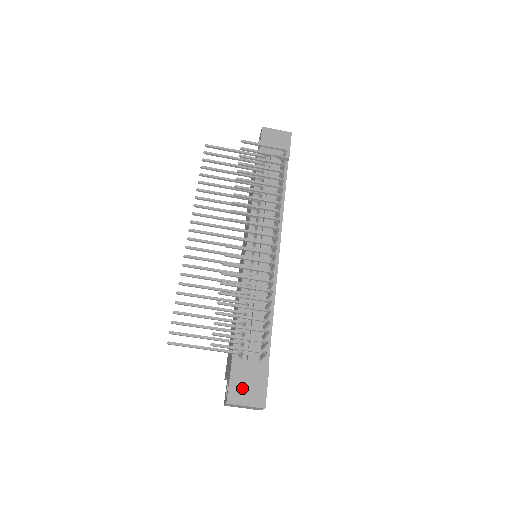
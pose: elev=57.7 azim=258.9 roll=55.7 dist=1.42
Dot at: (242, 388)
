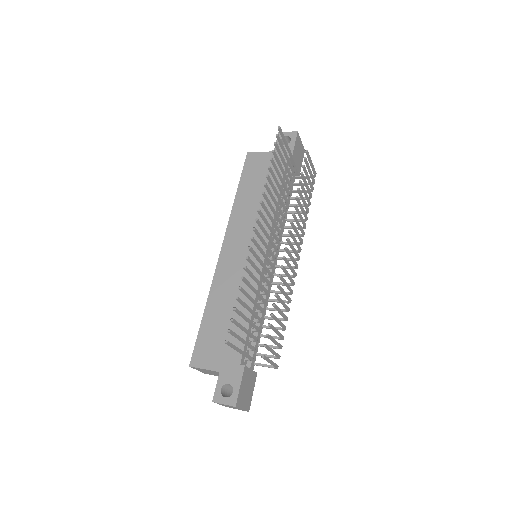
Dot at: (244, 392)
